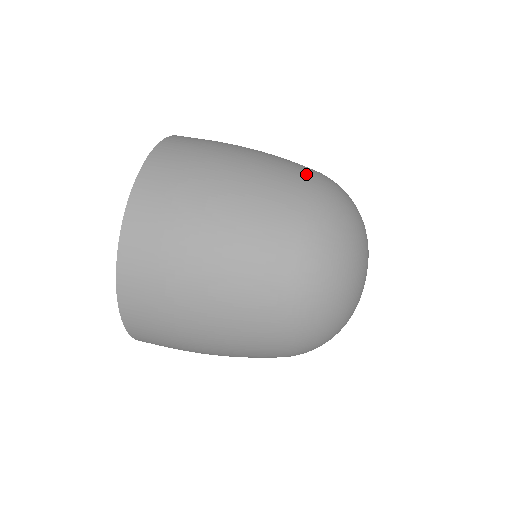
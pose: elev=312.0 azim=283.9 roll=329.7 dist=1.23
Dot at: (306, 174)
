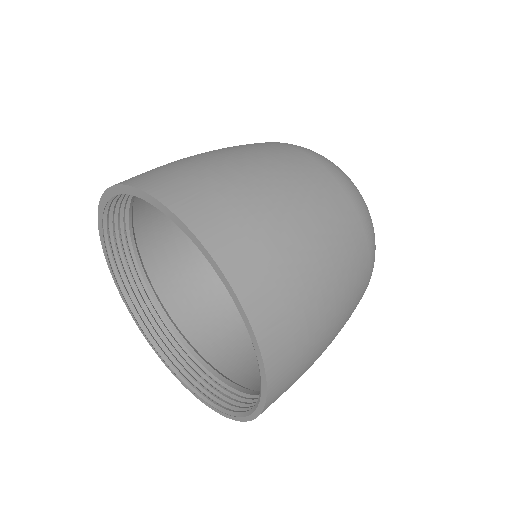
Dot at: (278, 144)
